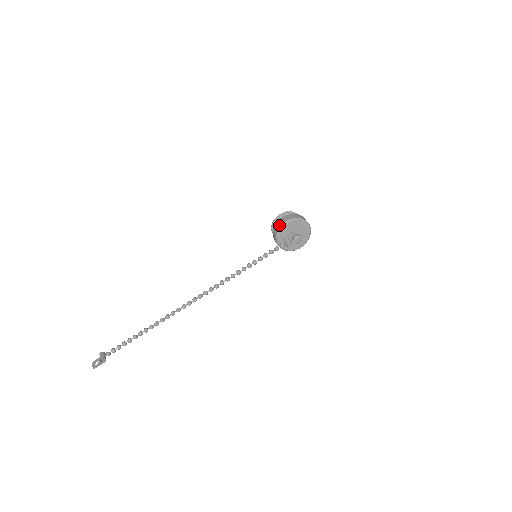
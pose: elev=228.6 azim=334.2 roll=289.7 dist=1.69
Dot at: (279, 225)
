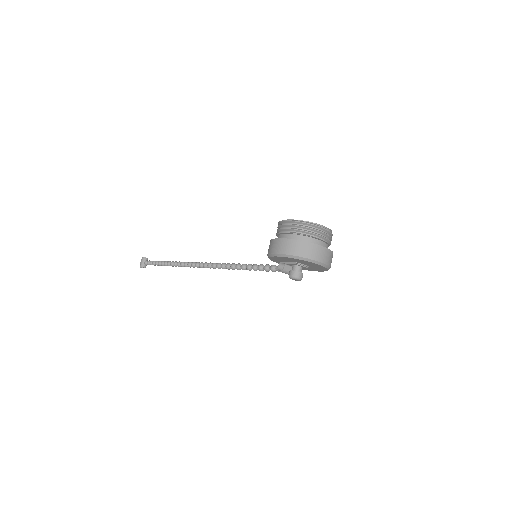
Dot at: (268, 250)
